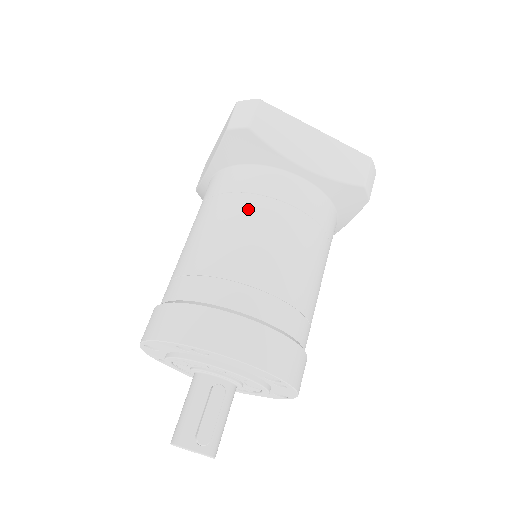
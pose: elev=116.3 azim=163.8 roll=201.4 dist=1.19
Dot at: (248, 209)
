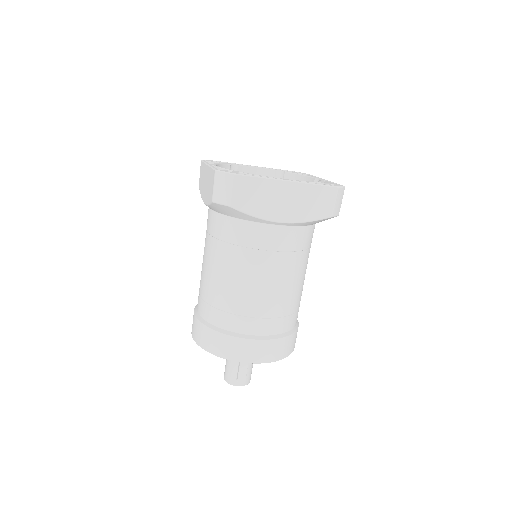
Dot at: (242, 261)
